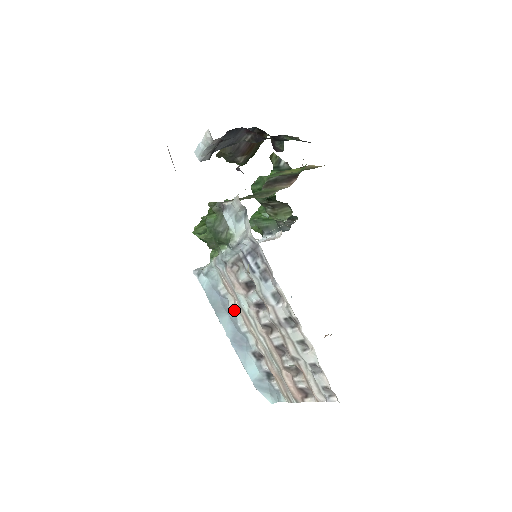
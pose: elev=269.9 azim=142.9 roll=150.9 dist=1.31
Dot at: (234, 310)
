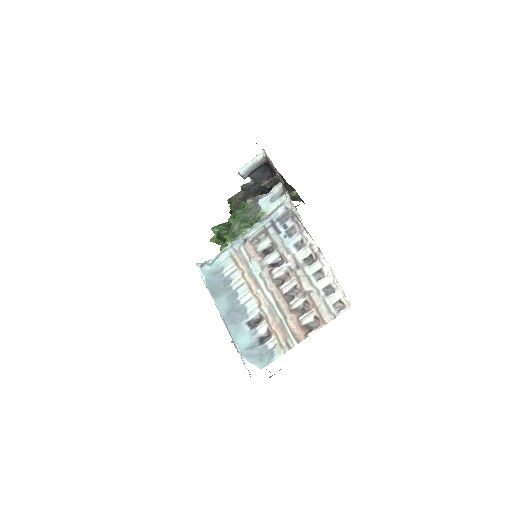
Dot at: (238, 285)
